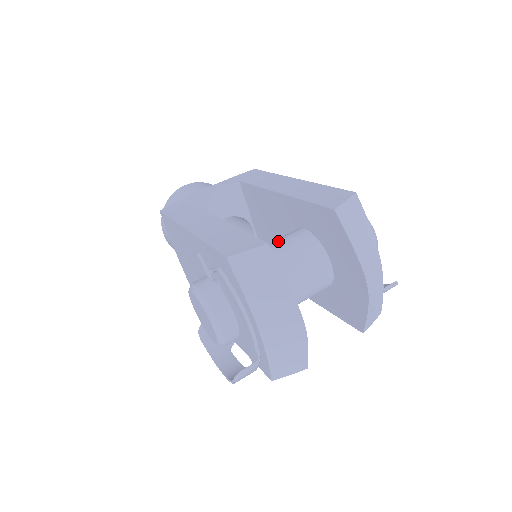
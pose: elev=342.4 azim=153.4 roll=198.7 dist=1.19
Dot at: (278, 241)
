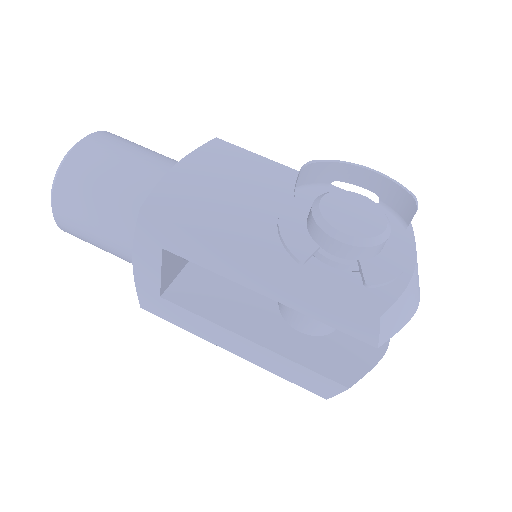
Dot at: occluded
